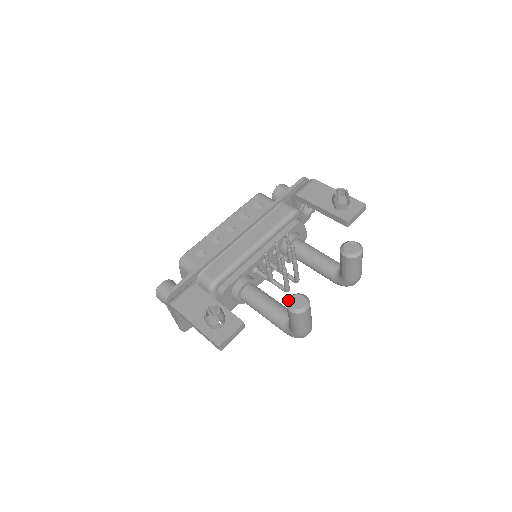
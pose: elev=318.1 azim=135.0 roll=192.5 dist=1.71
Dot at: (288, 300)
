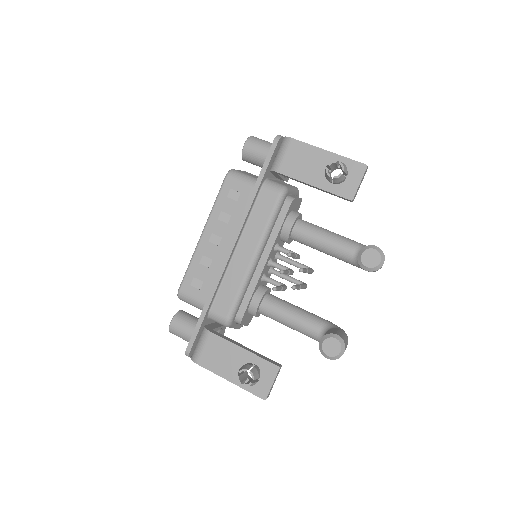
Dot at: (320, 347)
